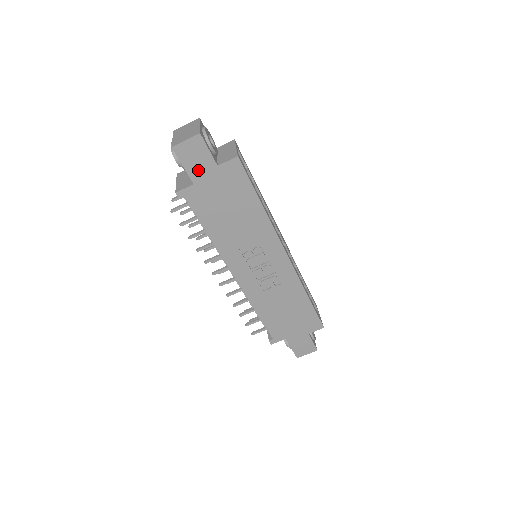
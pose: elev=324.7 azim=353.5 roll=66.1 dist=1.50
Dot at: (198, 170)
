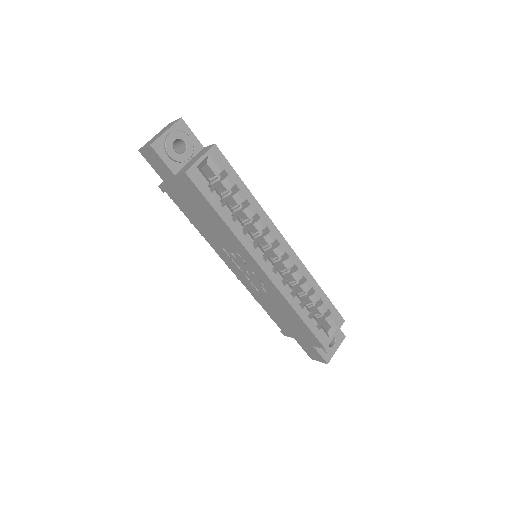
Dot at: (164, 174)
